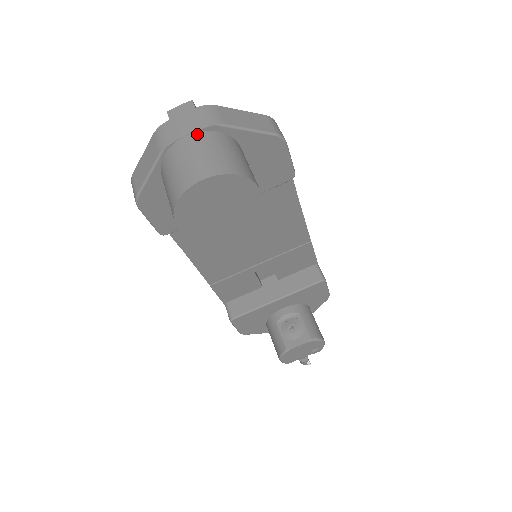
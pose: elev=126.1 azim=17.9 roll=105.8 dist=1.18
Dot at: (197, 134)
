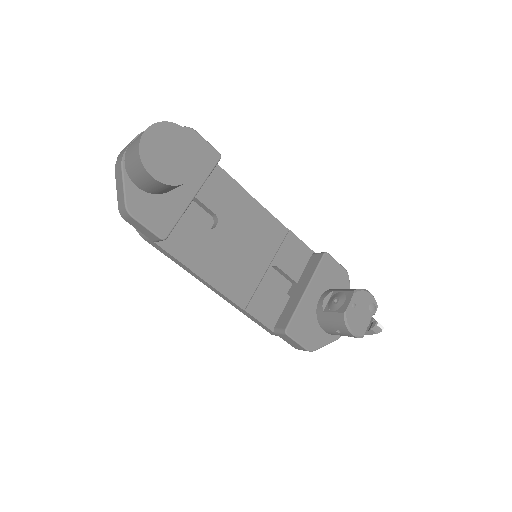
Dot at: occluded
